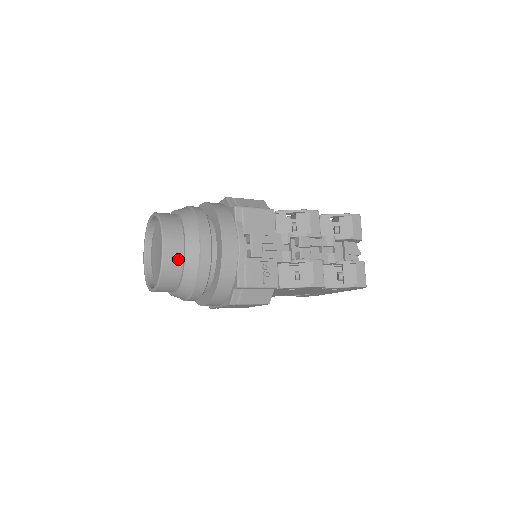
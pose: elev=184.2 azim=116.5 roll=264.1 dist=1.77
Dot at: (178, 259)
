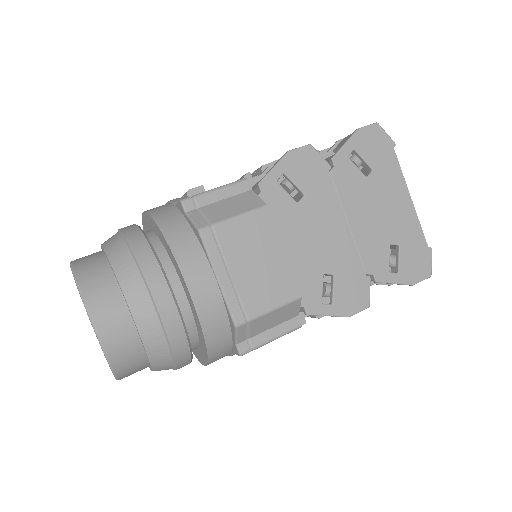
Dot at: occluded
